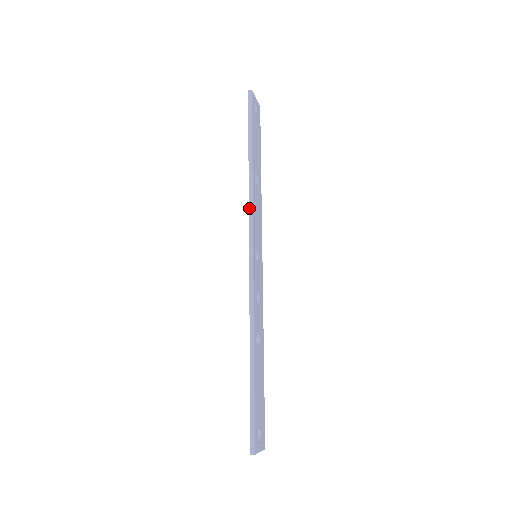
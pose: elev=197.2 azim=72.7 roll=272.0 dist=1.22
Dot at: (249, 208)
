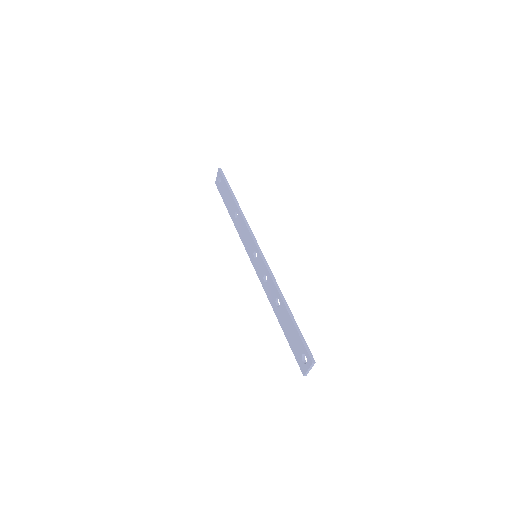
Dot at: (247, 225)
